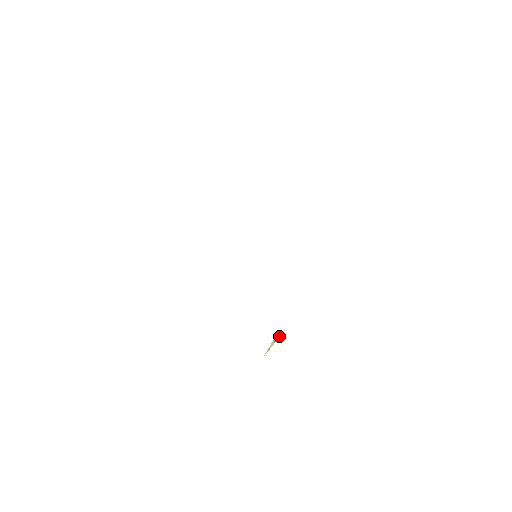
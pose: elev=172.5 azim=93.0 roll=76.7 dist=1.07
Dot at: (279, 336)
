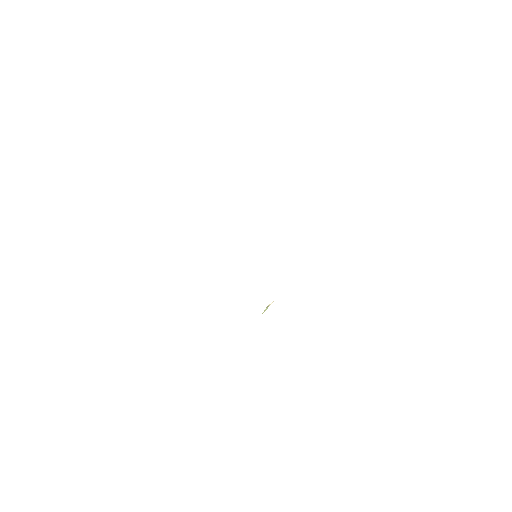
Dot at: occluded
